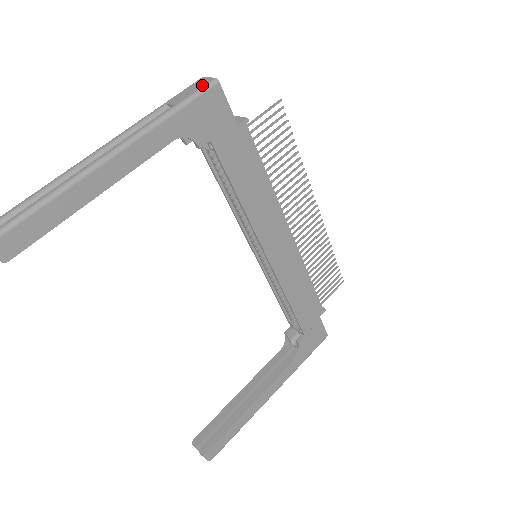
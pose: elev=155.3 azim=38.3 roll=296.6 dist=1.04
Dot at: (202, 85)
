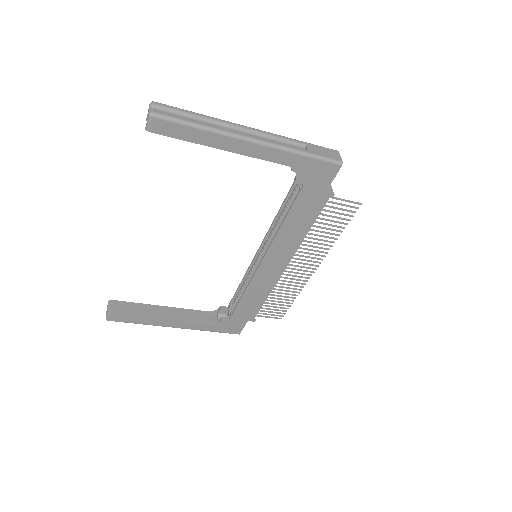
Dot at: (332, 157)
